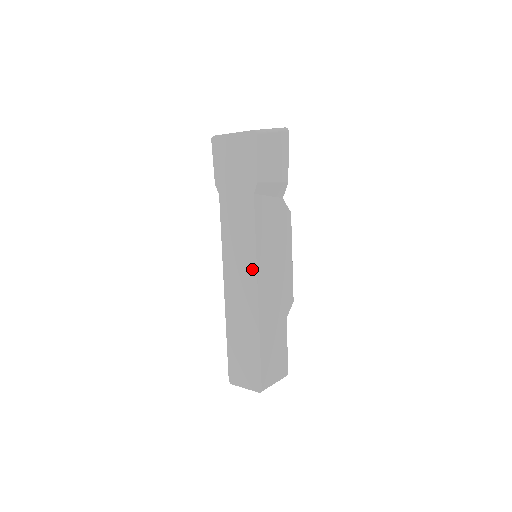
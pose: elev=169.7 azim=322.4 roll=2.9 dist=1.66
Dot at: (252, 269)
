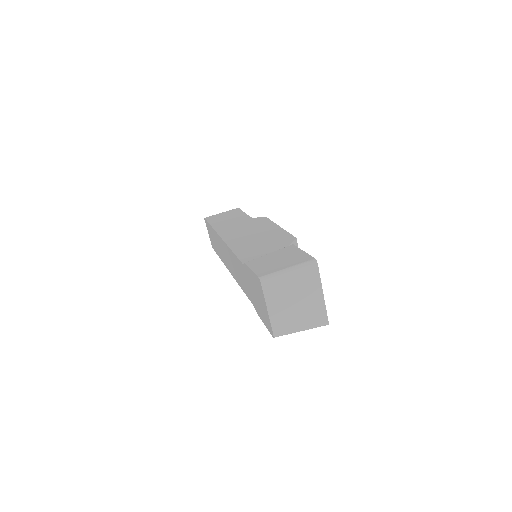
Dot at: (234, 275)
